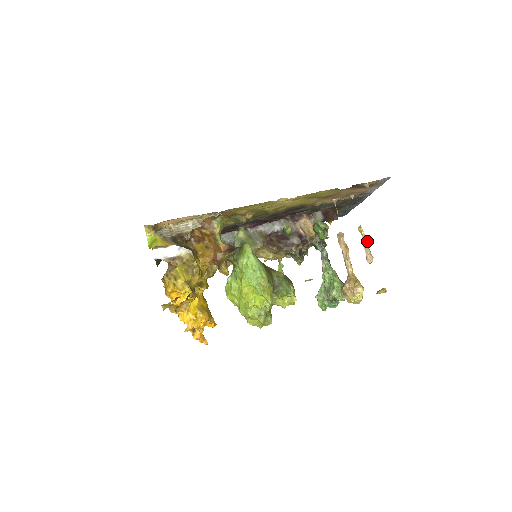
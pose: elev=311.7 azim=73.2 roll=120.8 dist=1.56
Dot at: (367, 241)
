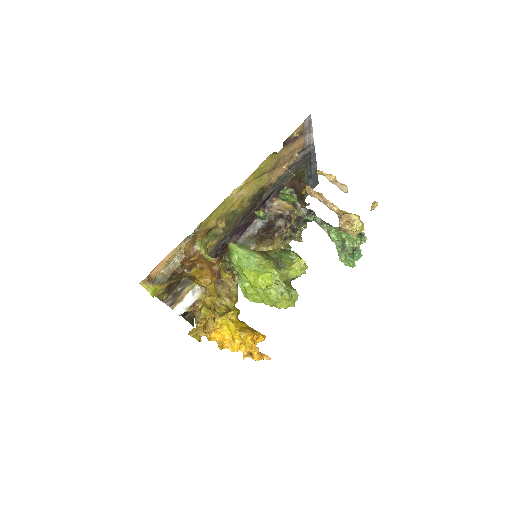
Dot at: (331, 177)
